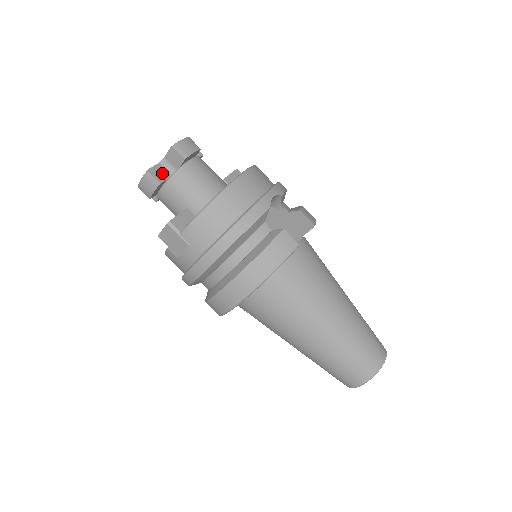
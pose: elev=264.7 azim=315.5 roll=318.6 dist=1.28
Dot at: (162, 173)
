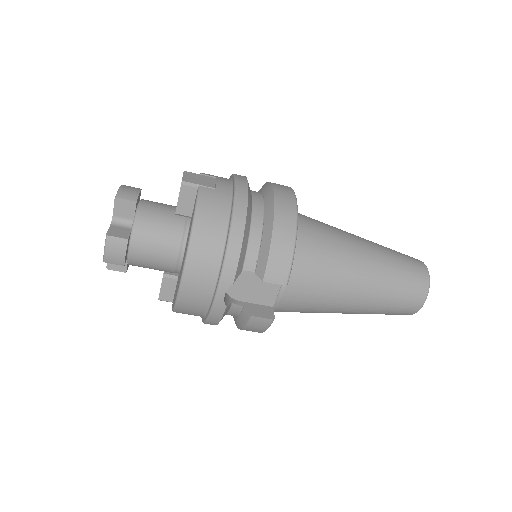
Dot at: occluded
